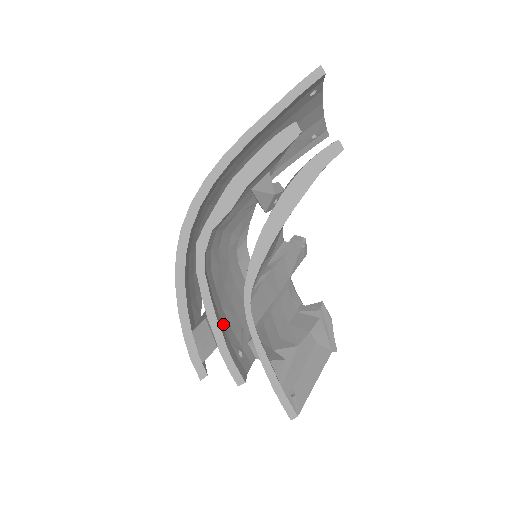
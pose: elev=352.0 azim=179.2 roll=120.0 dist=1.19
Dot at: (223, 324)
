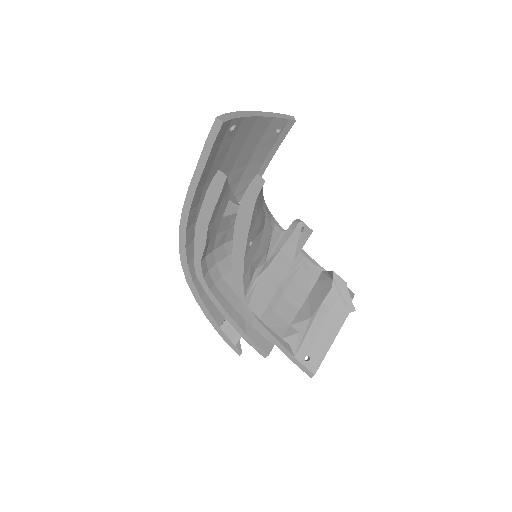
Dot at: (243, 315)
